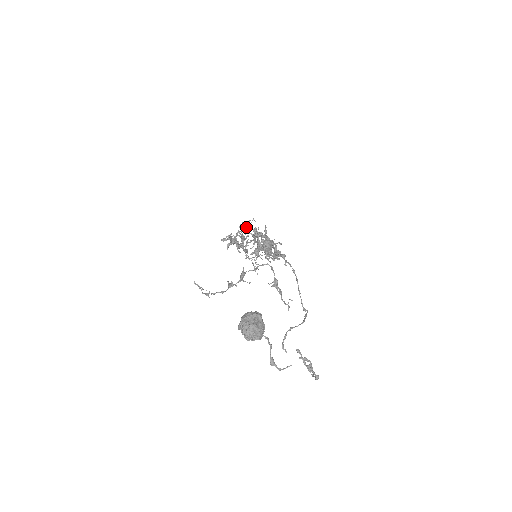
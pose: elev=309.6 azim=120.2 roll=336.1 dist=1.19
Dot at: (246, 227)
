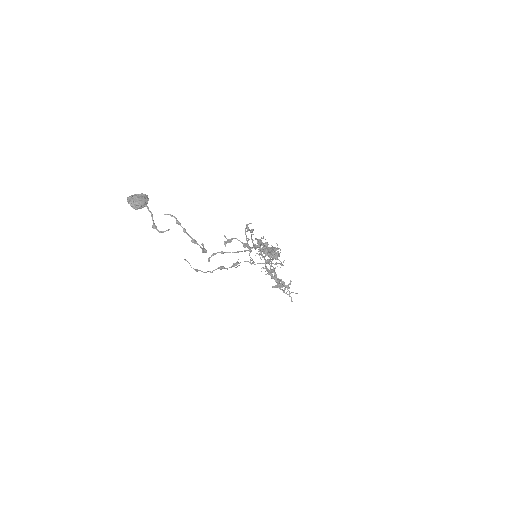
Dot at: occluded
